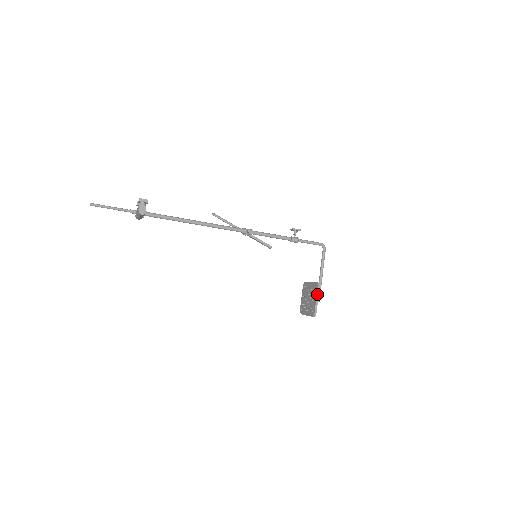
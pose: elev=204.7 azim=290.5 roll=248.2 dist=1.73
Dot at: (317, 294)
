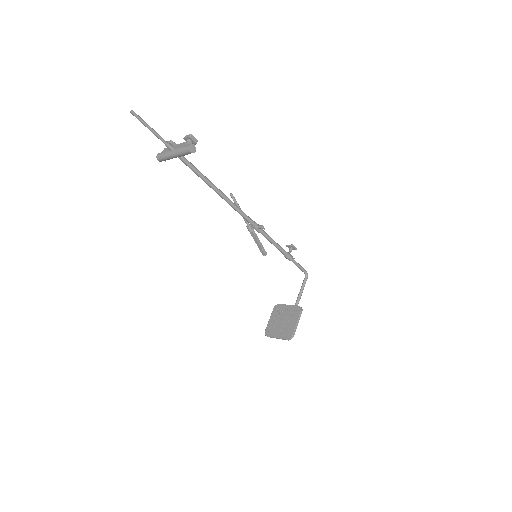
Dot at: (299, 317)
